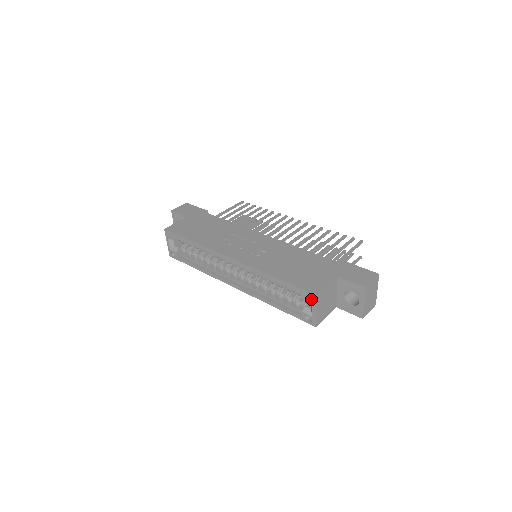
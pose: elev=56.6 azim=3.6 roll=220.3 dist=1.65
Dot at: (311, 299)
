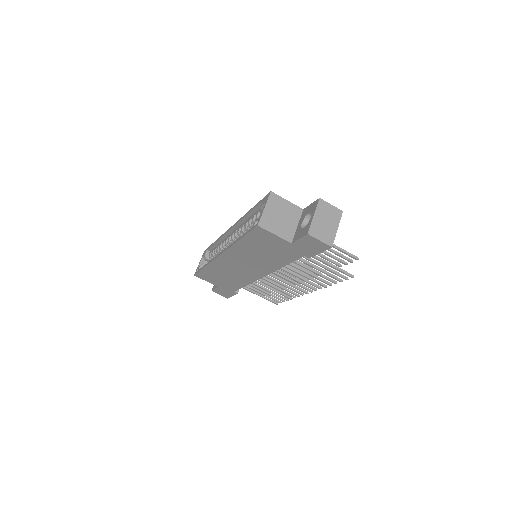
Dot at: (266, 199)
